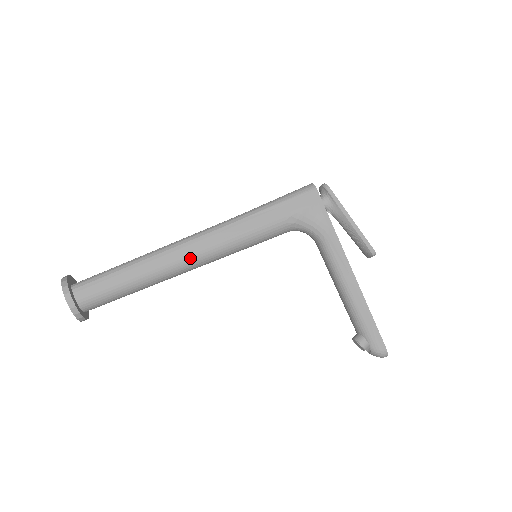
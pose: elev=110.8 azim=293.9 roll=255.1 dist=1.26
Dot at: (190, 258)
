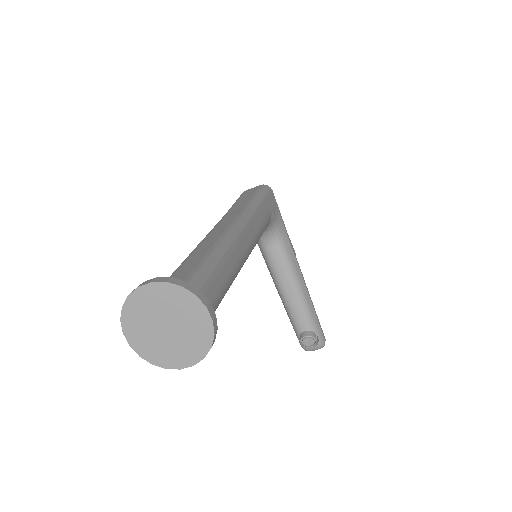
Dot at: (248, 252)
